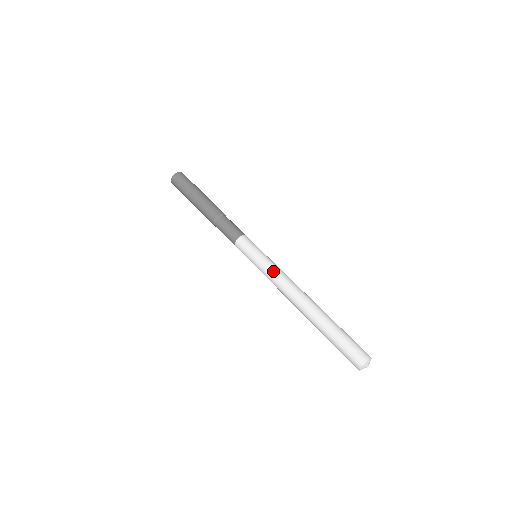
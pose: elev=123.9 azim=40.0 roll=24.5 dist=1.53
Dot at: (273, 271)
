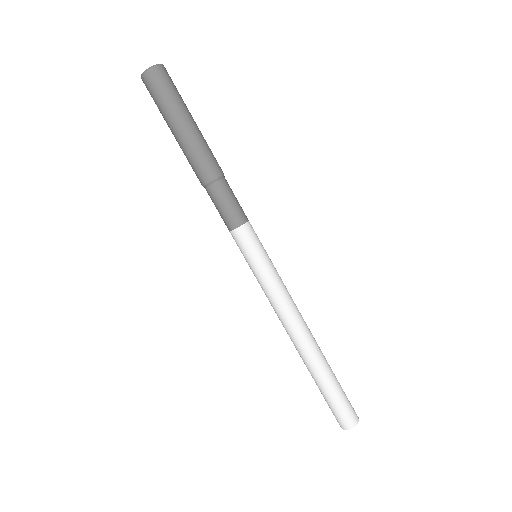
Dot at: (282, 288)
